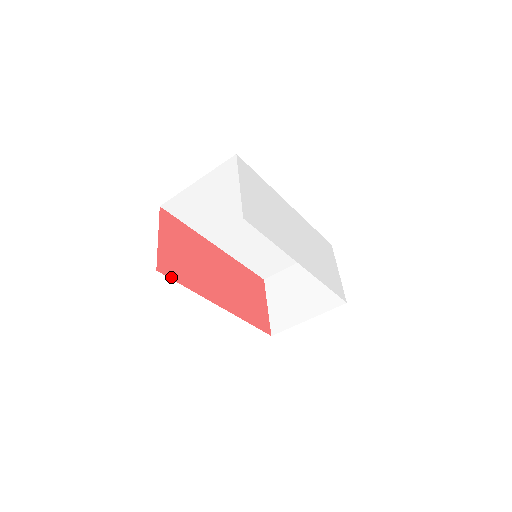
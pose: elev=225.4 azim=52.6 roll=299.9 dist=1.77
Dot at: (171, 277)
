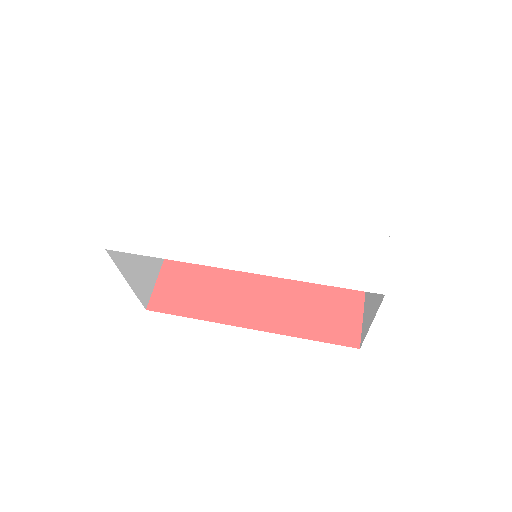
Dot at: (167, 311)
